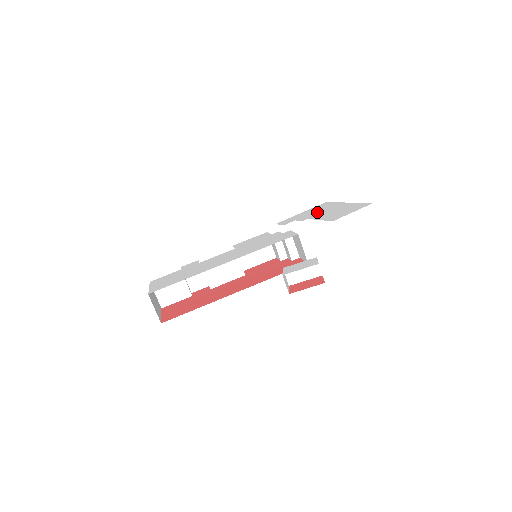
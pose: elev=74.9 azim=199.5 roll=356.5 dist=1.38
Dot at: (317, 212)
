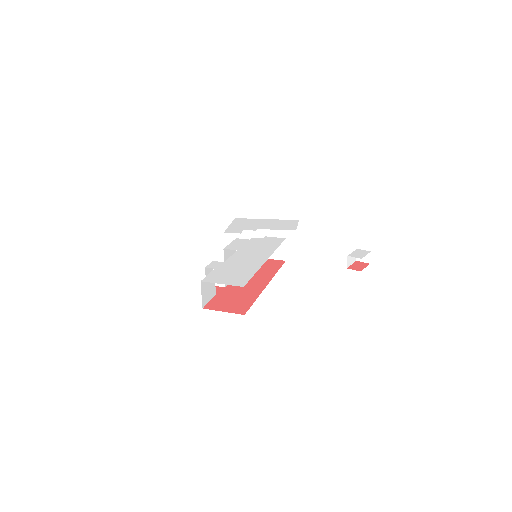
Dot at: (253, 225)
